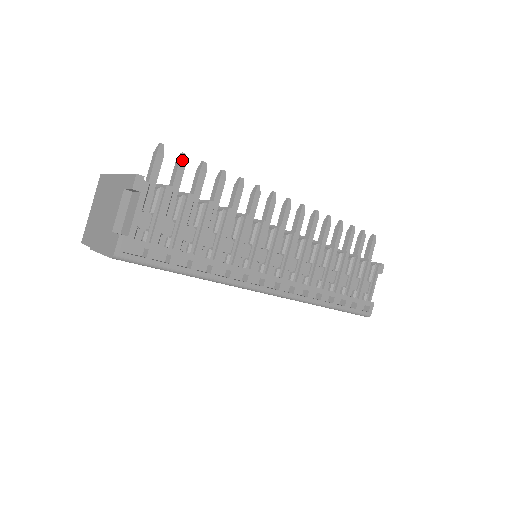
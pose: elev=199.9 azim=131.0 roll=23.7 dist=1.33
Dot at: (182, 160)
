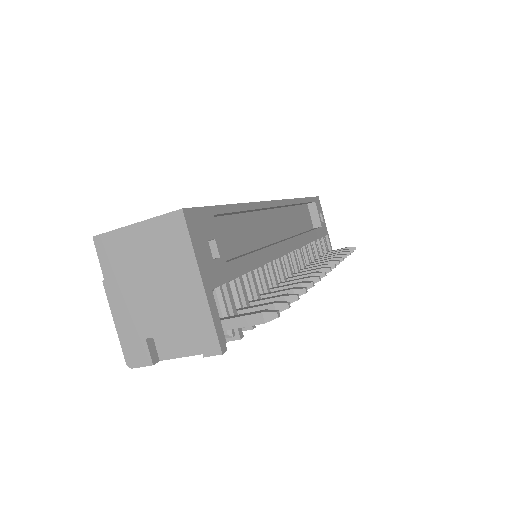
Dot at: (280, 311)
